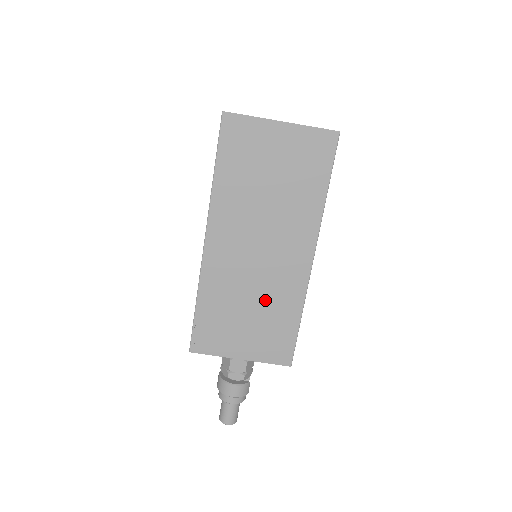
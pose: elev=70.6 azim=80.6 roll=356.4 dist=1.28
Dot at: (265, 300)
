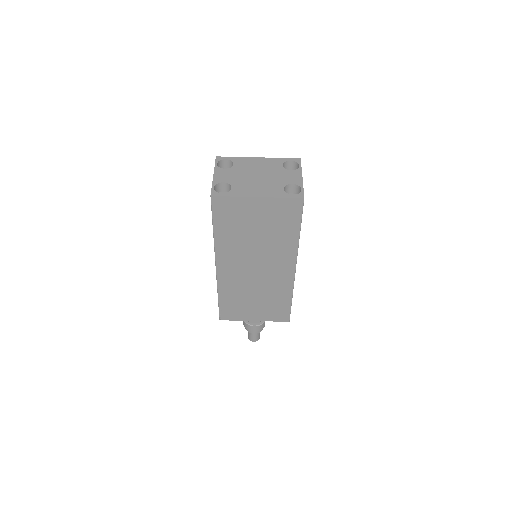
Dot at: (265, 292)
